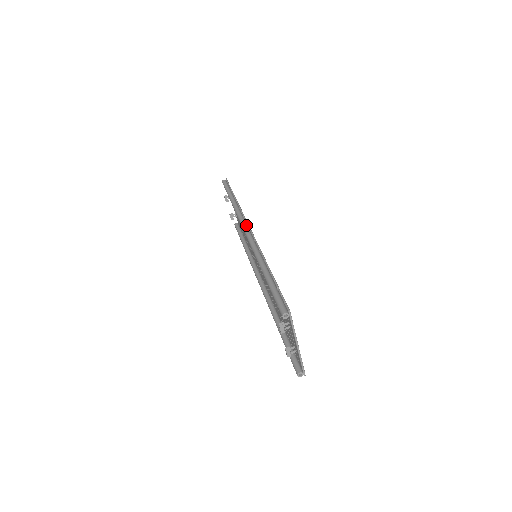
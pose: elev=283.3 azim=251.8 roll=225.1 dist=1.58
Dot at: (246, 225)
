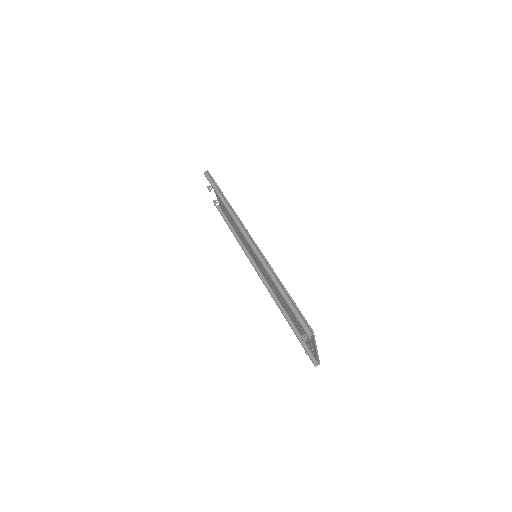
Dot at: (247, 234)
